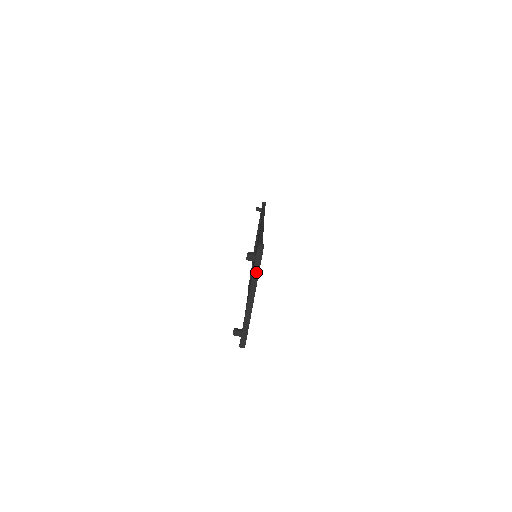
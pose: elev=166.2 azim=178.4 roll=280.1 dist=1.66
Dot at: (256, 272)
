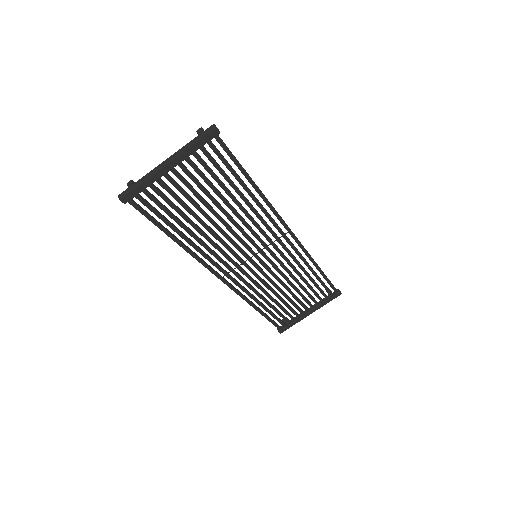
Dot at: (190, 144)
